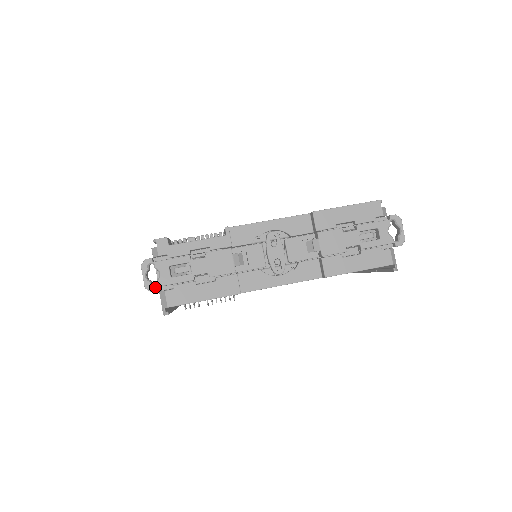
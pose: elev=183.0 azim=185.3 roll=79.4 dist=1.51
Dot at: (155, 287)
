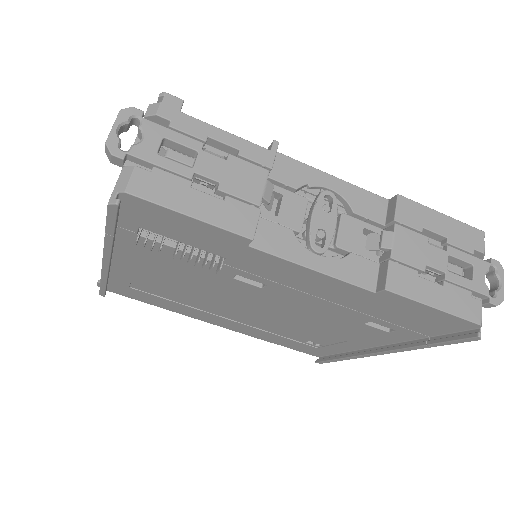
Dot at: (123, 151)
